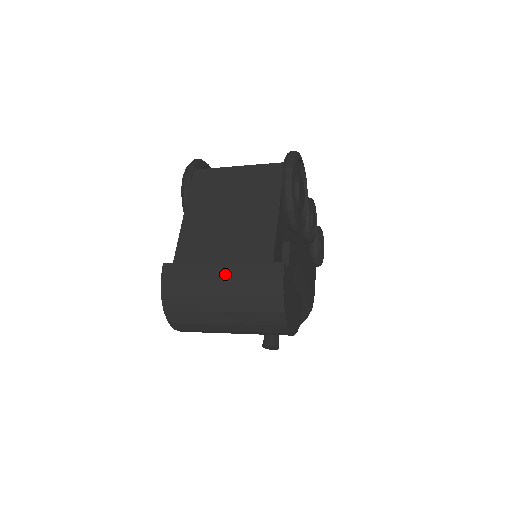
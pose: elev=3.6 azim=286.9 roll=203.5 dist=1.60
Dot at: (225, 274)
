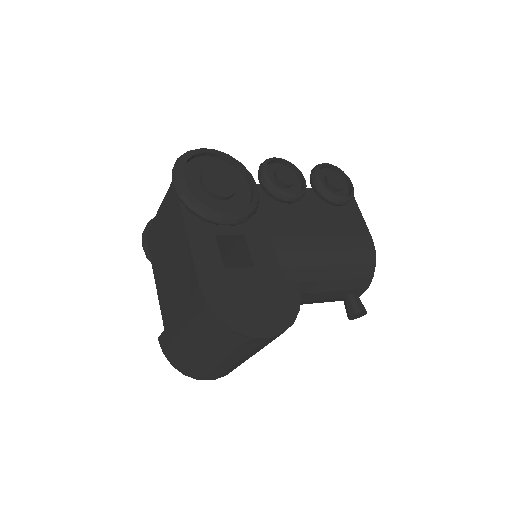
Dot at: (182, 324)
